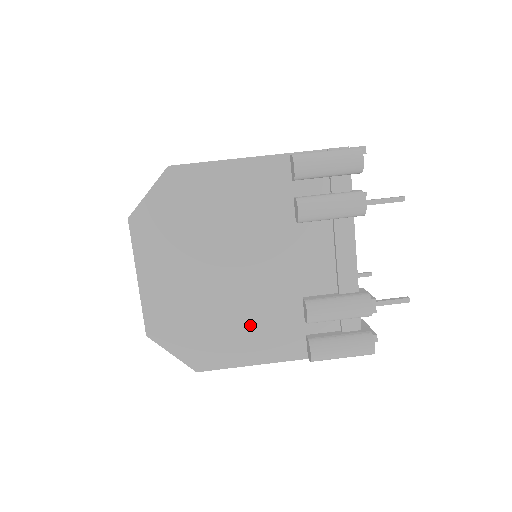
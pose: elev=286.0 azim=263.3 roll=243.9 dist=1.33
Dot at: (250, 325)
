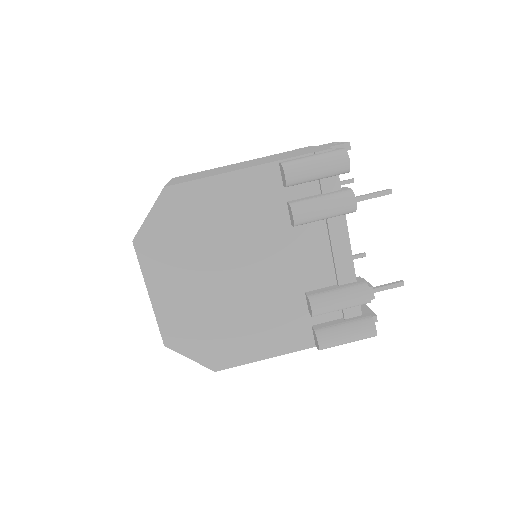
Dot at: (259, 324)
